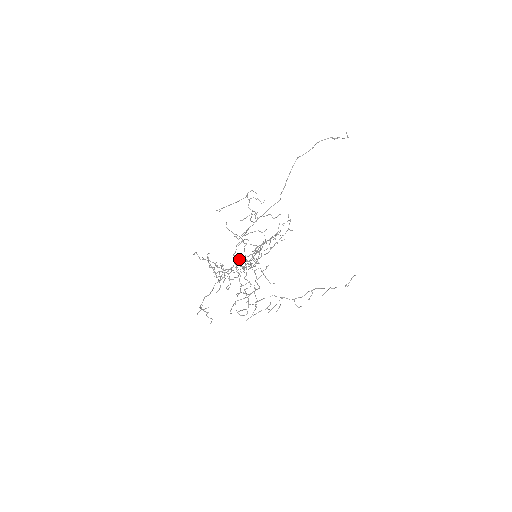
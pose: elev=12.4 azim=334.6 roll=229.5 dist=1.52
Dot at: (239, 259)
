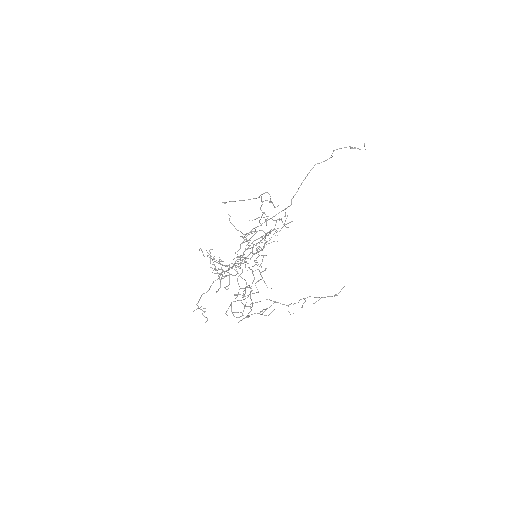
Dot at: (239, 257)
